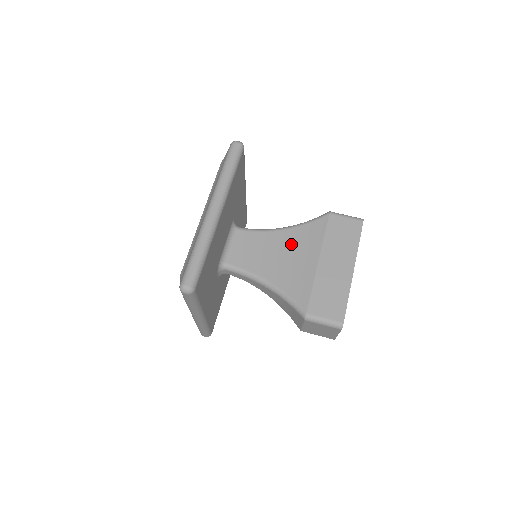
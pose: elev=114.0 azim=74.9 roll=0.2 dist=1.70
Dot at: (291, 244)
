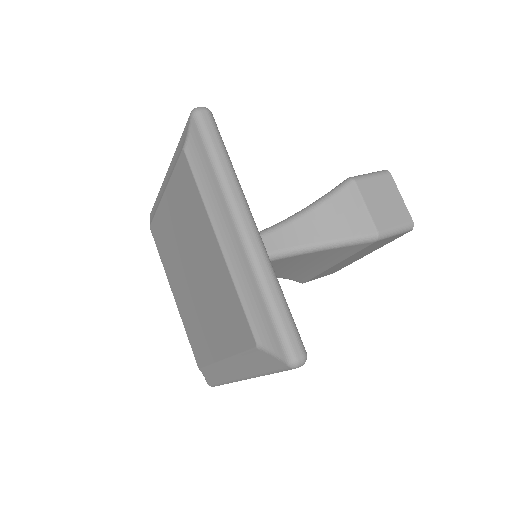
Dot at: occluded
